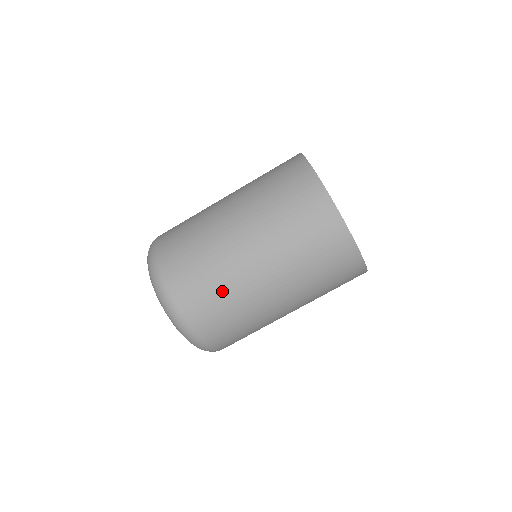
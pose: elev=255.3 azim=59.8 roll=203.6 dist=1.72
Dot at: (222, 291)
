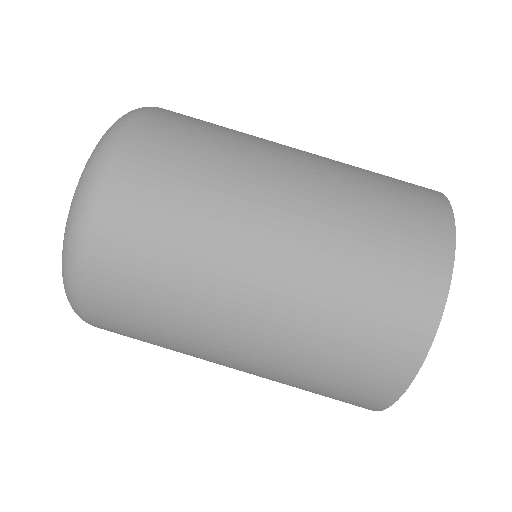
Dot at: (206, 177)
